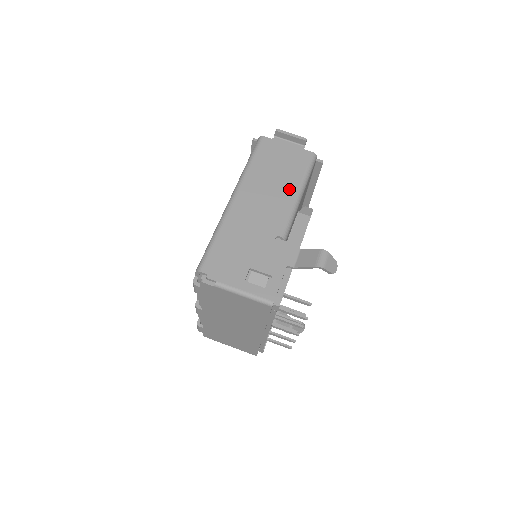
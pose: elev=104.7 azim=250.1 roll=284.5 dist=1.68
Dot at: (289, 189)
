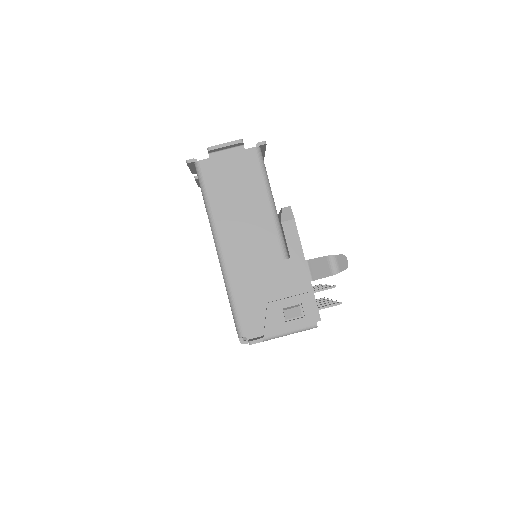
Dot at: (260, 205)
